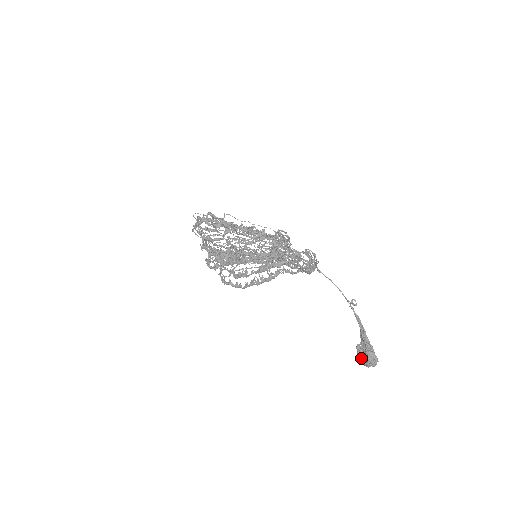
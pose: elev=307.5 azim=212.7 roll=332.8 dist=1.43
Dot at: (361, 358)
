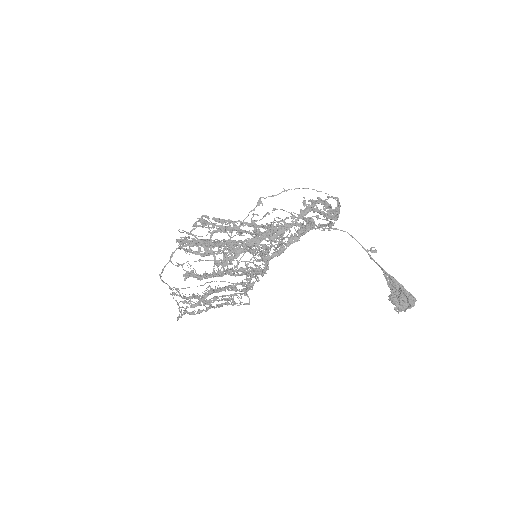
Dot at: (400, 303)
